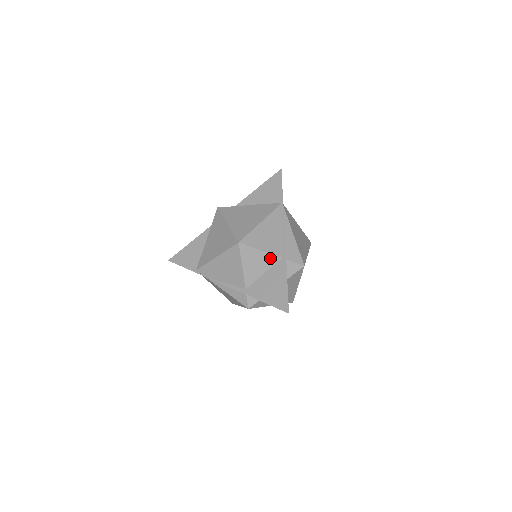
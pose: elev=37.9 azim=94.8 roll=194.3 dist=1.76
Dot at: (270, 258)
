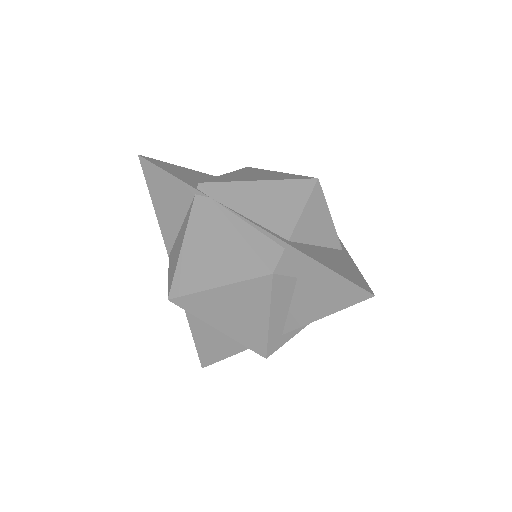
Dot at: (333, 235)
